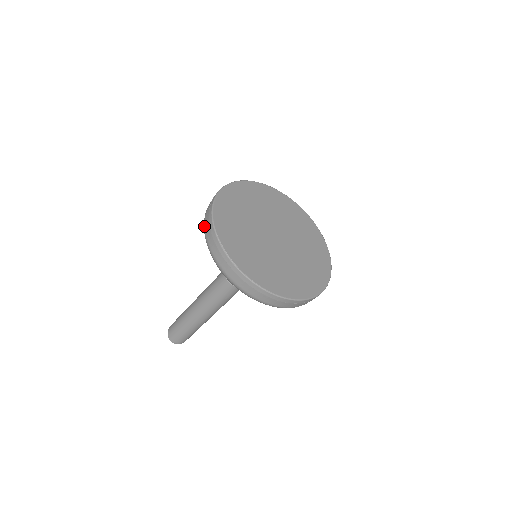
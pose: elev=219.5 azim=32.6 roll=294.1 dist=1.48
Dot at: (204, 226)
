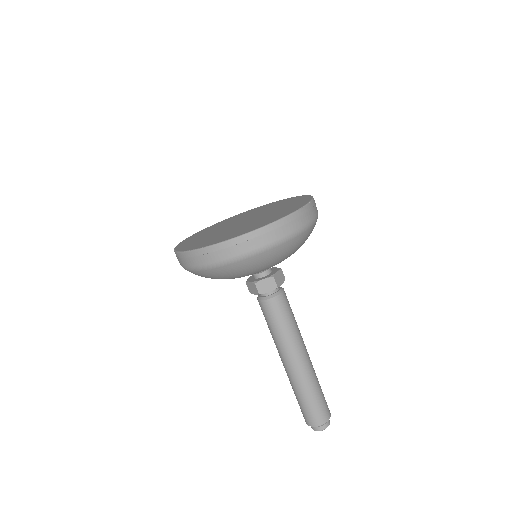
Dot at: occluded
